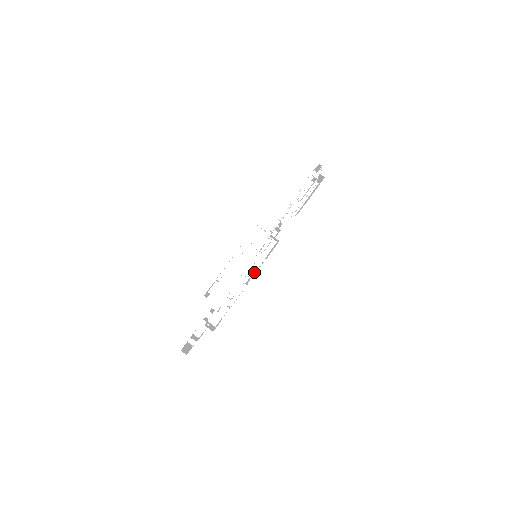
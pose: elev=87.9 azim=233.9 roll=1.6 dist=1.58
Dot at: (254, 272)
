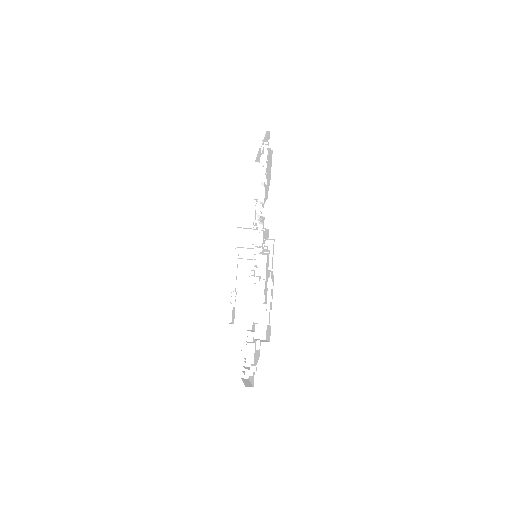
Dot at: (271, 263)
